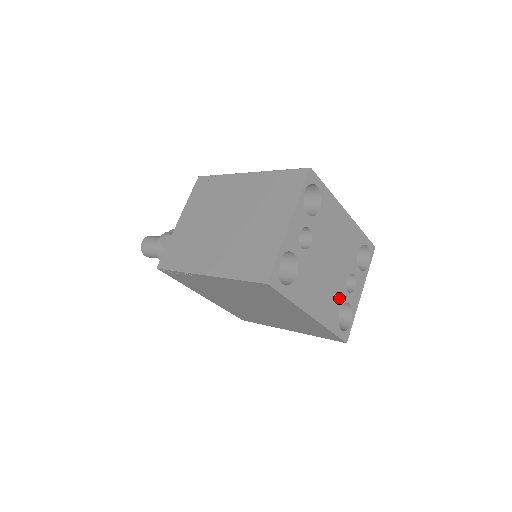
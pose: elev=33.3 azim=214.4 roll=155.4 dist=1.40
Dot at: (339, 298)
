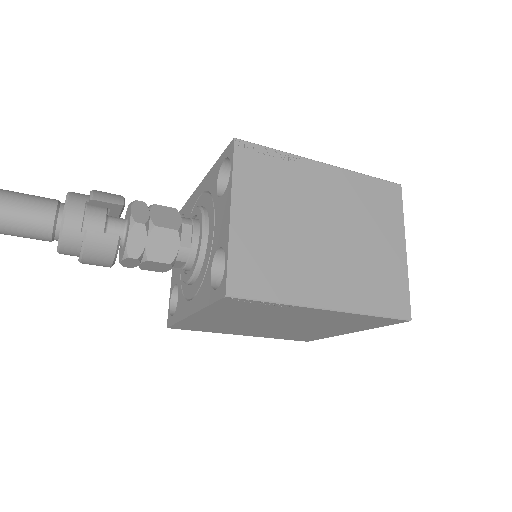
Dot at: occluded
